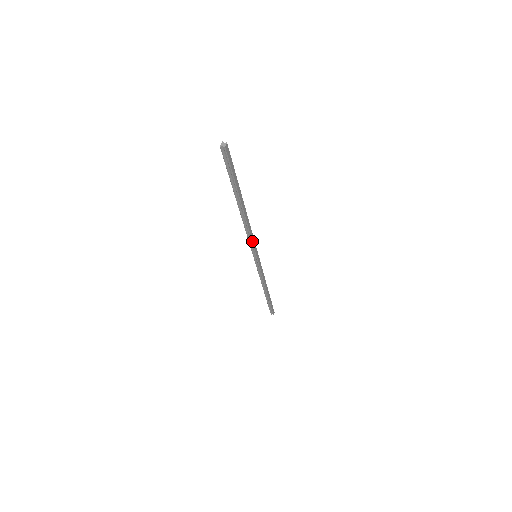
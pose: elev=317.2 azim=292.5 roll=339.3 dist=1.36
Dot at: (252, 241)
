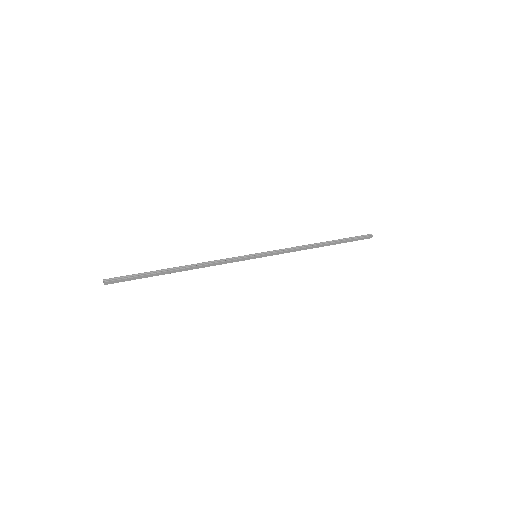
Dot at: occluded
